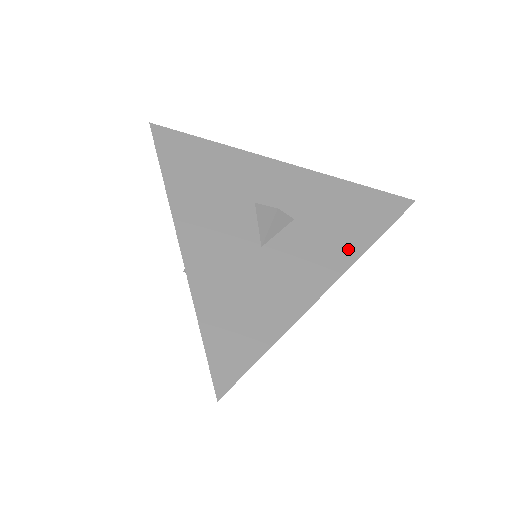
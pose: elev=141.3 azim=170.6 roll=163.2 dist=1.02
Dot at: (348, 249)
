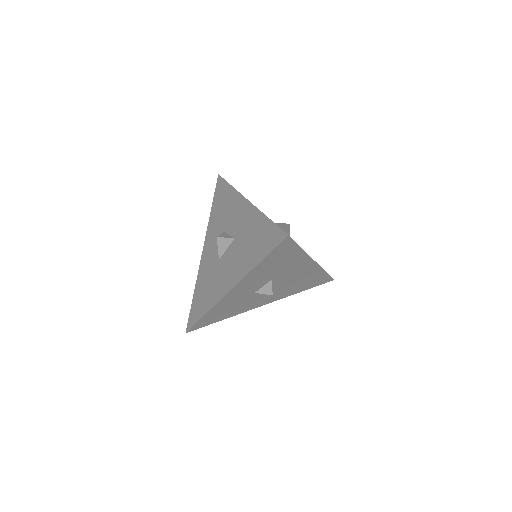
Dot at: occluded
